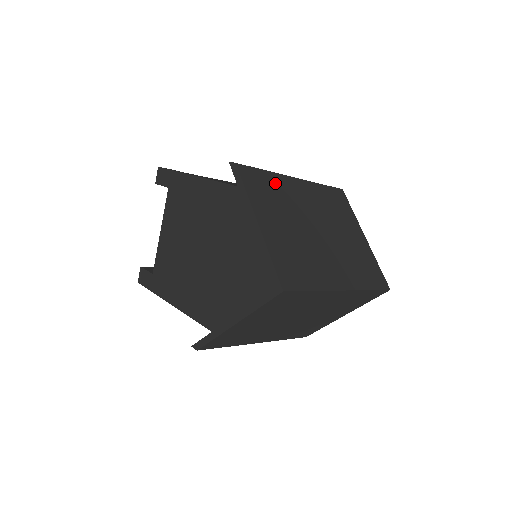
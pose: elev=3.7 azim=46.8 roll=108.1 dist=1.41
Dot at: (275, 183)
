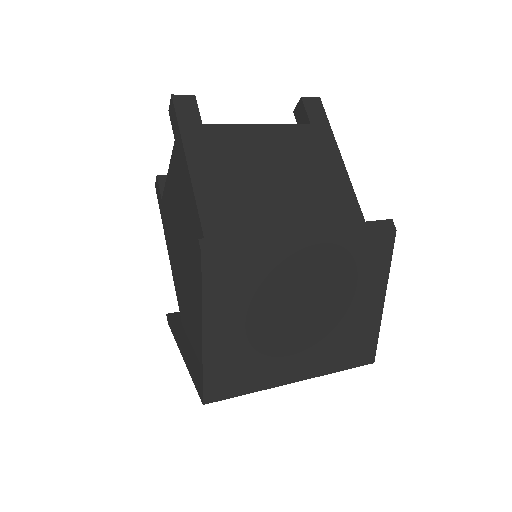
Dot at: (261, 264)
